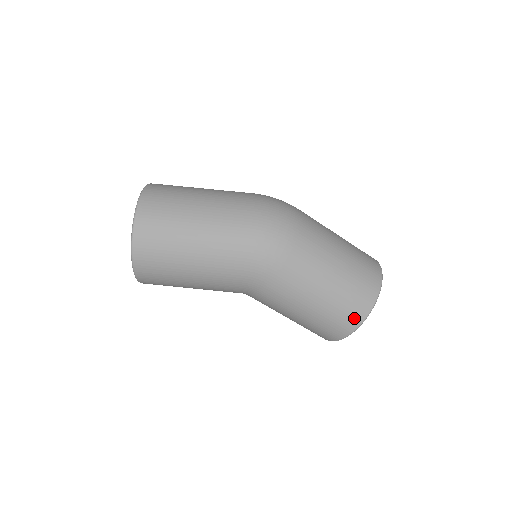
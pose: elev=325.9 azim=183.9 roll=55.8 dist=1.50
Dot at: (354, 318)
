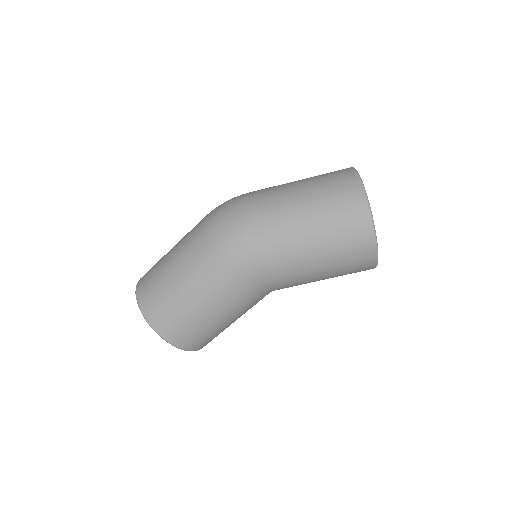
Dot at: (361, 230)
